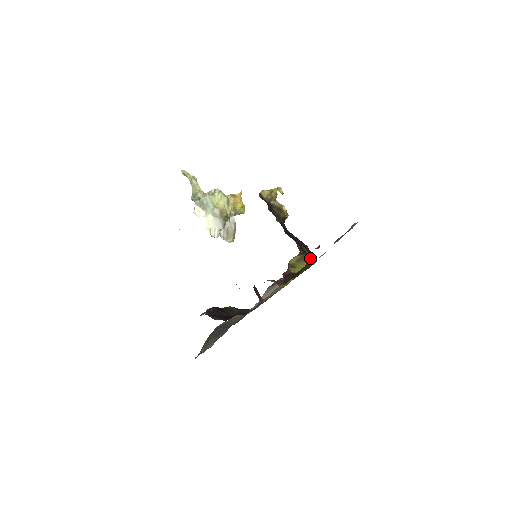
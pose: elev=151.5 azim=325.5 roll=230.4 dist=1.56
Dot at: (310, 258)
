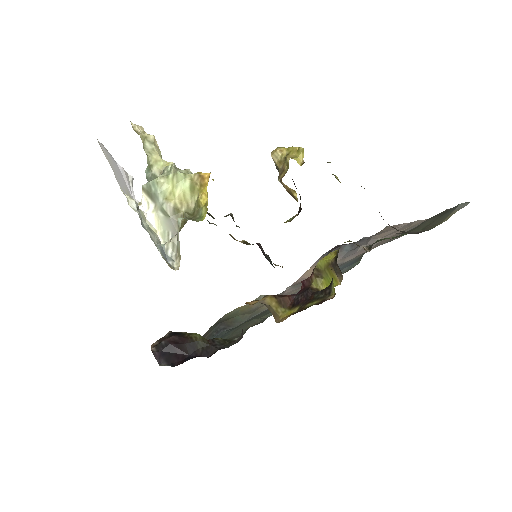
Dot at: occluded
